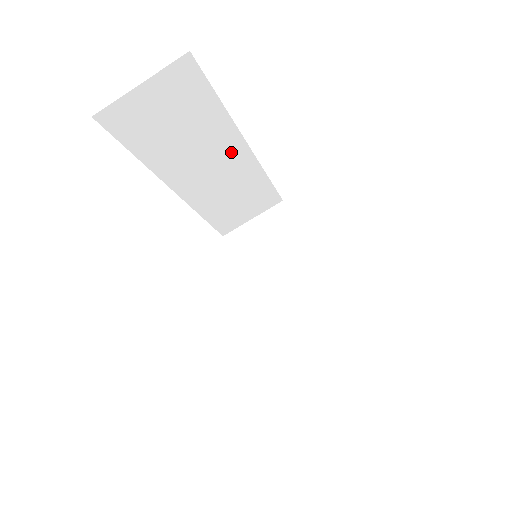
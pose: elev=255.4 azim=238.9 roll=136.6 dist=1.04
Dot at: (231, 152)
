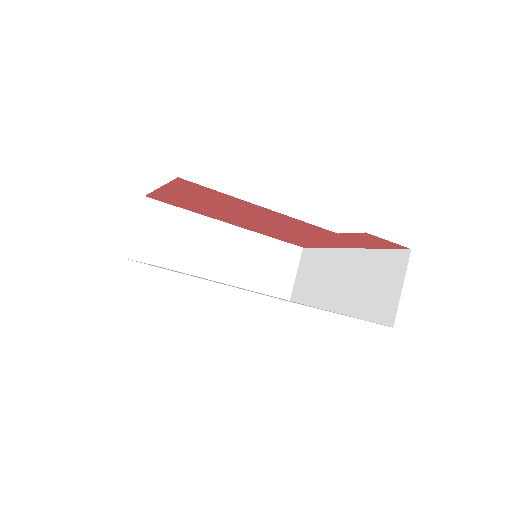
Dot at: (224, 235)
